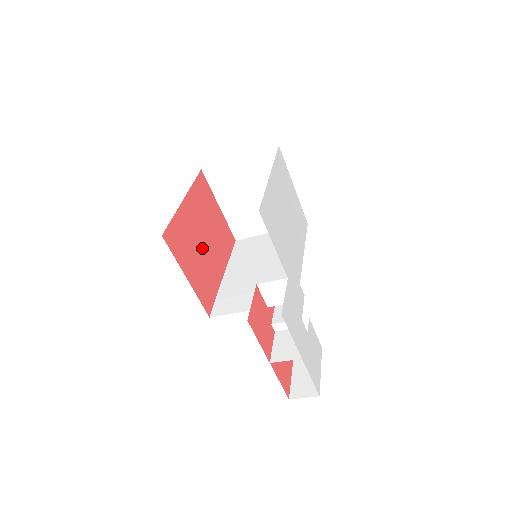
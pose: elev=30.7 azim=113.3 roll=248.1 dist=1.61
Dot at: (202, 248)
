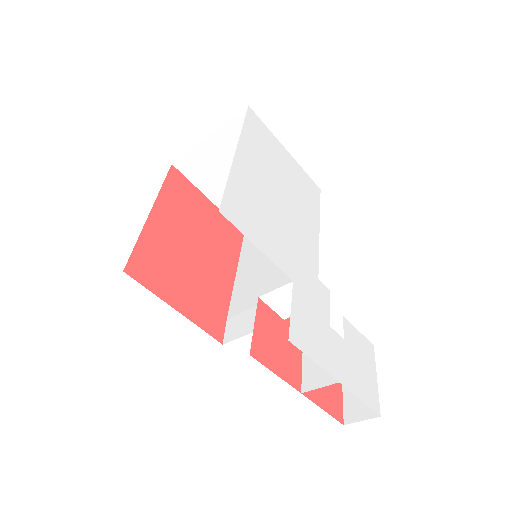
Dot at: (193, 262)
